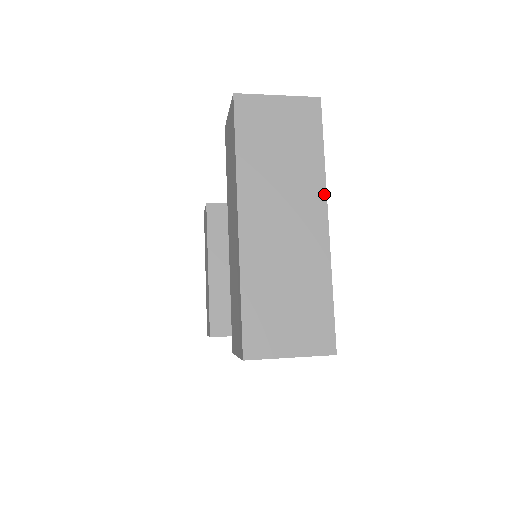
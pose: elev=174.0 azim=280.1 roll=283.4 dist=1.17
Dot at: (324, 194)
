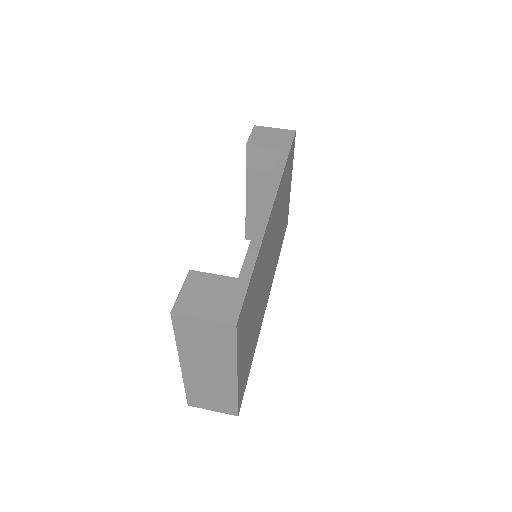
Dot at: (235, 367)
